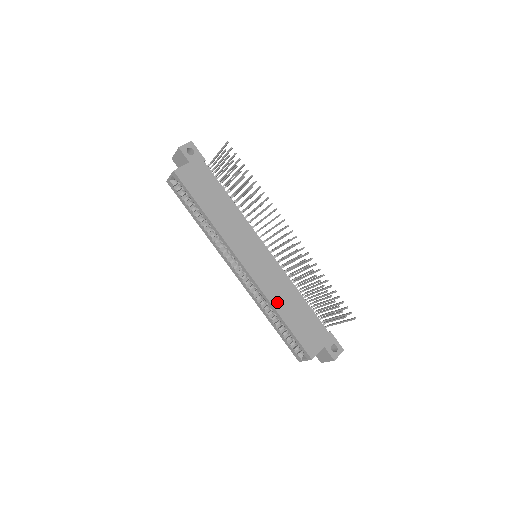
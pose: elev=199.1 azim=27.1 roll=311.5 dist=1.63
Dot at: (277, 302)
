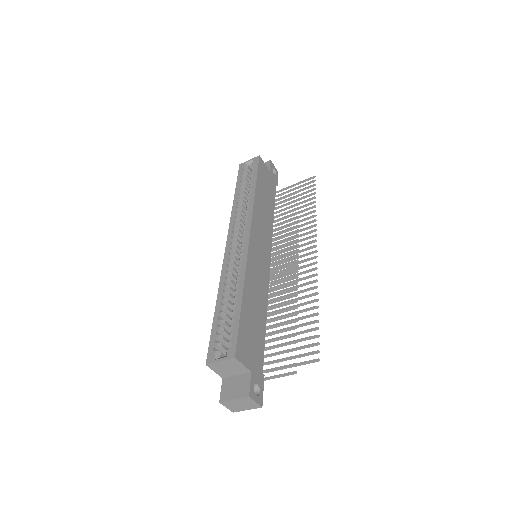
Dot at: (249, 285)
